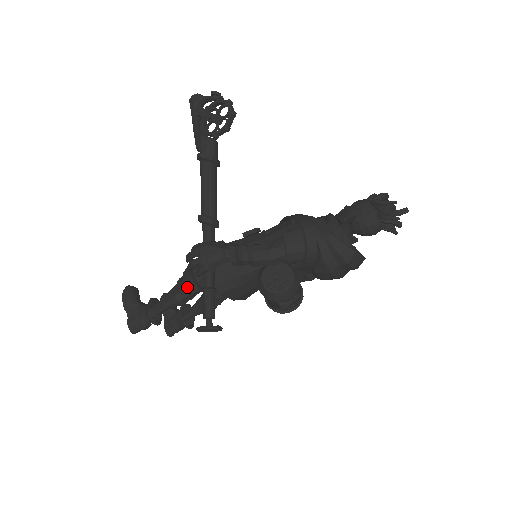
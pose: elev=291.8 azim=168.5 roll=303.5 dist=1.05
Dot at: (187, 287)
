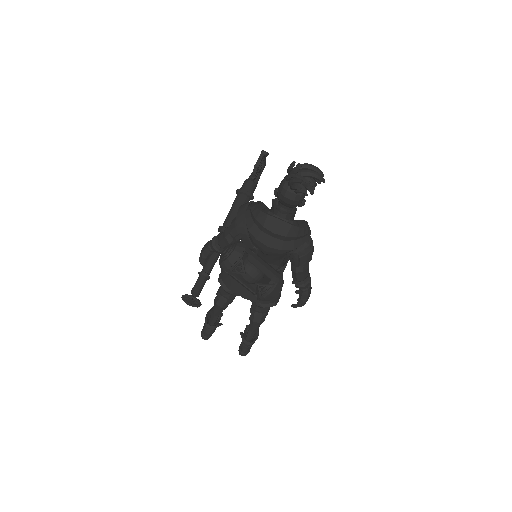
Dot at: (220, 290)
